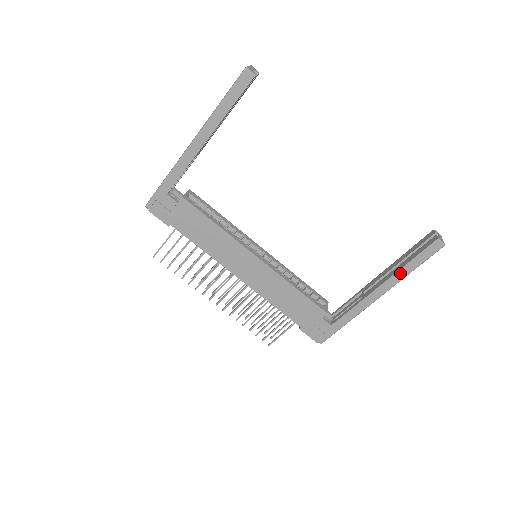
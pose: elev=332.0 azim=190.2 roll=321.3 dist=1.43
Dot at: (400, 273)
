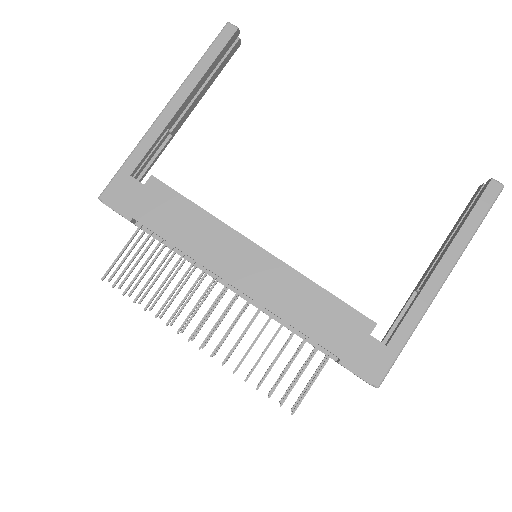
Dot at: (461, 236)
